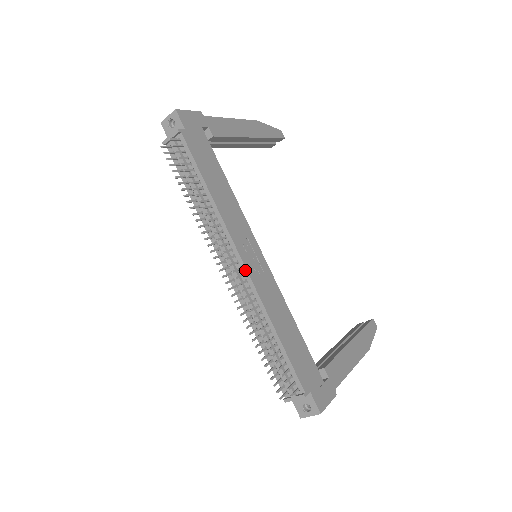
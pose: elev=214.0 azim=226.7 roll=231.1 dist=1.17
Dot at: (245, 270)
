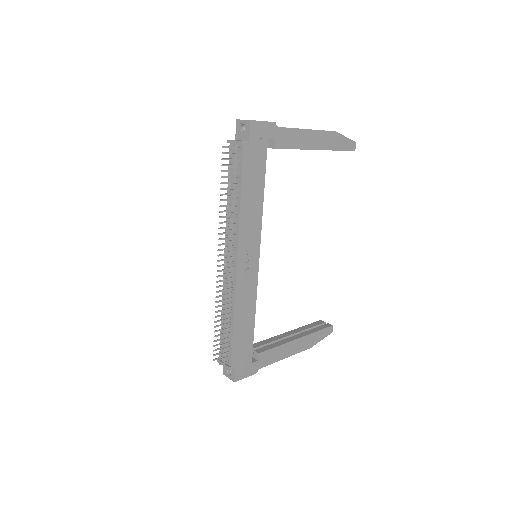
Dot at: (235, 271)
